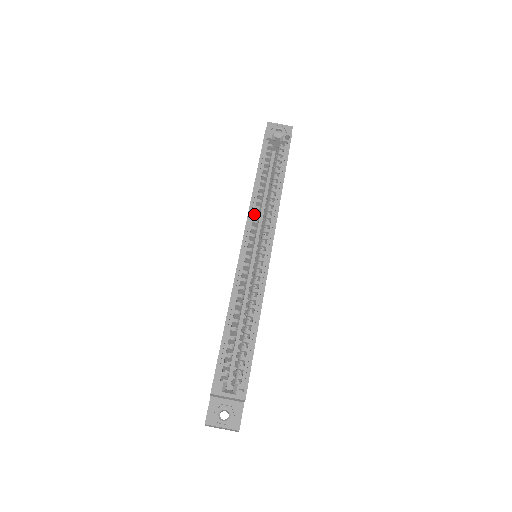
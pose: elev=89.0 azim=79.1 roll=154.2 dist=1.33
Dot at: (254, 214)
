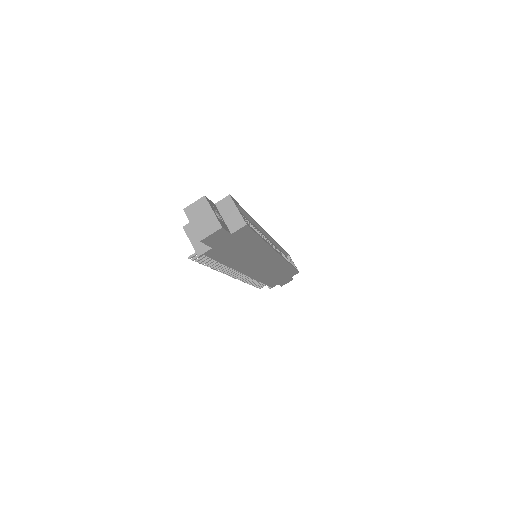
Dot at: (274, 245)
